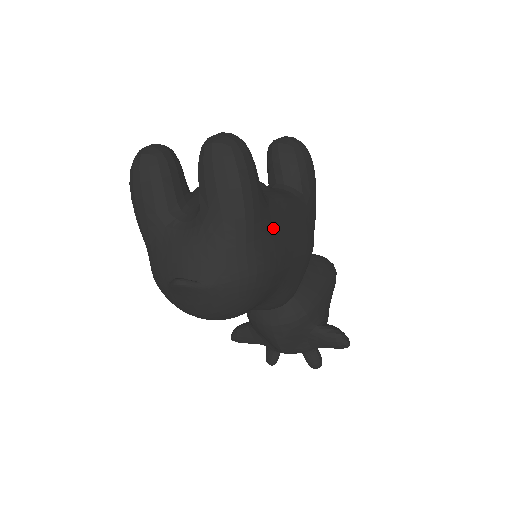
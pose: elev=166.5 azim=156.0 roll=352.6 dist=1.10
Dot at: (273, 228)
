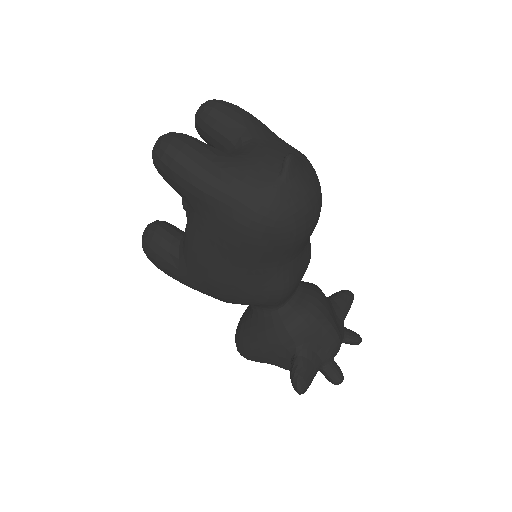
Dot at: occluded
